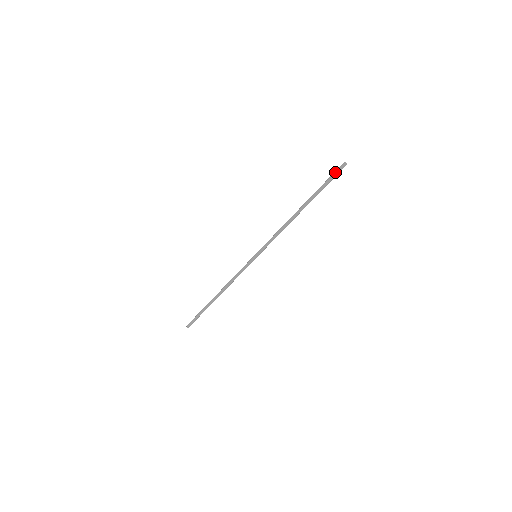
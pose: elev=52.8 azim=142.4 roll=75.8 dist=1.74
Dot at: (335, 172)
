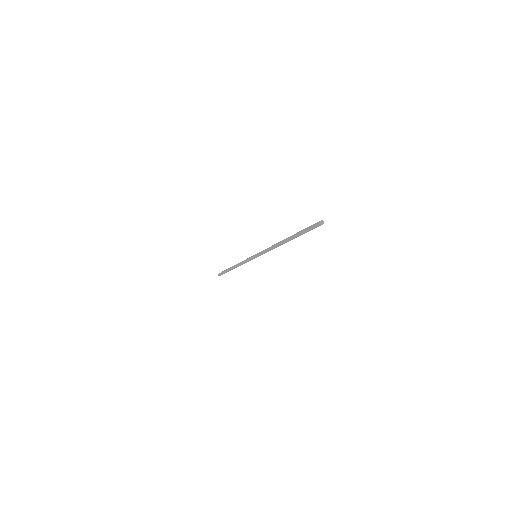
Dot at: (311, 225)
